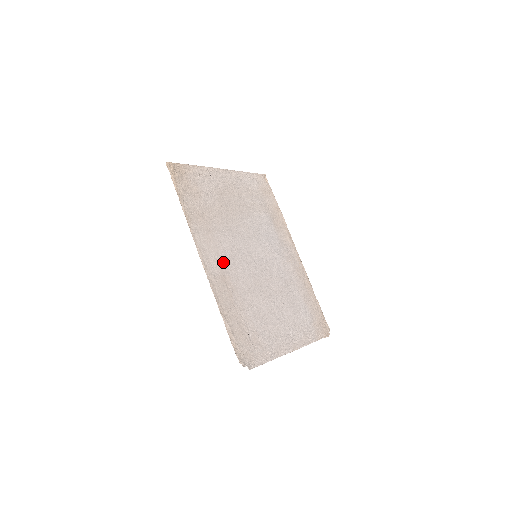
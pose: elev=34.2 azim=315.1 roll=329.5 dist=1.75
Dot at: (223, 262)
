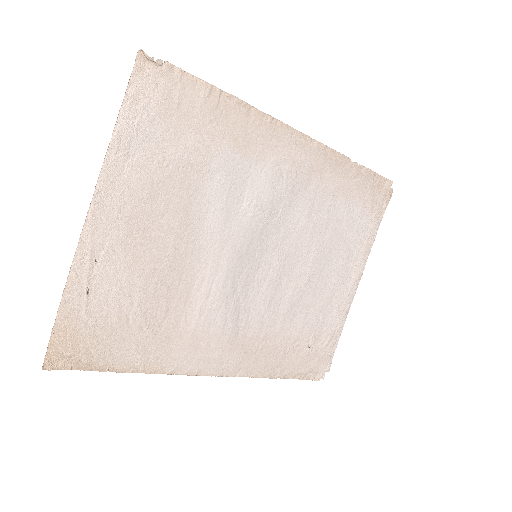
Dot at: (232, 336)
